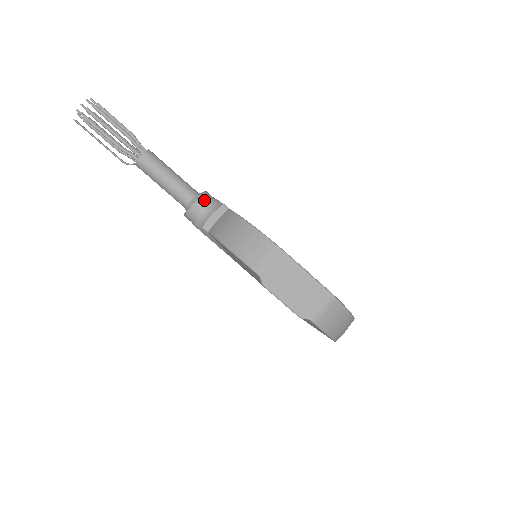
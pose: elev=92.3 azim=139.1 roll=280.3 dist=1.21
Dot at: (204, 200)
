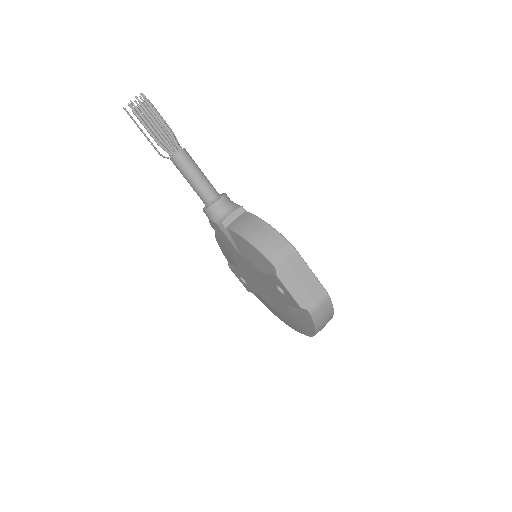
Dot at: (225, 200)
